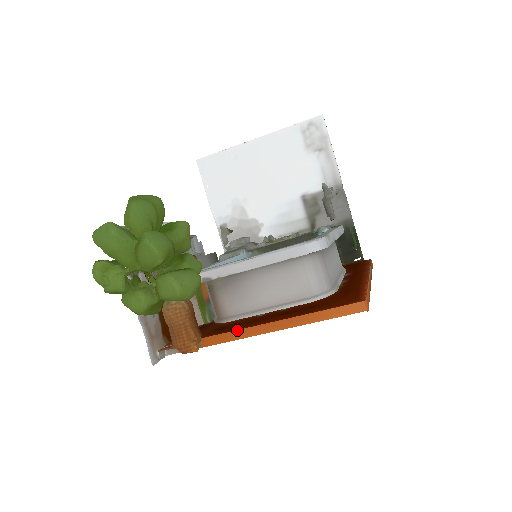
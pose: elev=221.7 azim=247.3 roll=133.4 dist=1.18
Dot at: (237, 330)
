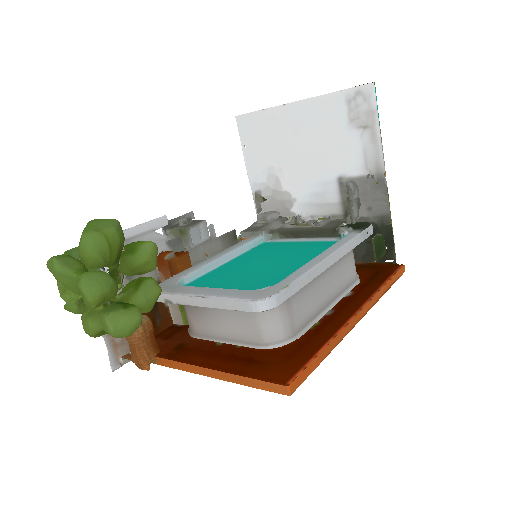
Dot at: (182, 363)
